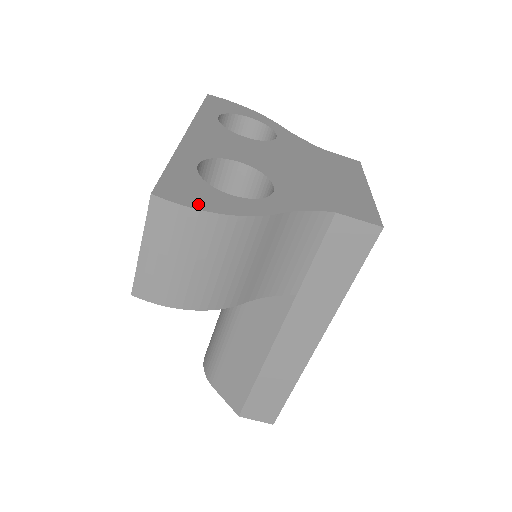
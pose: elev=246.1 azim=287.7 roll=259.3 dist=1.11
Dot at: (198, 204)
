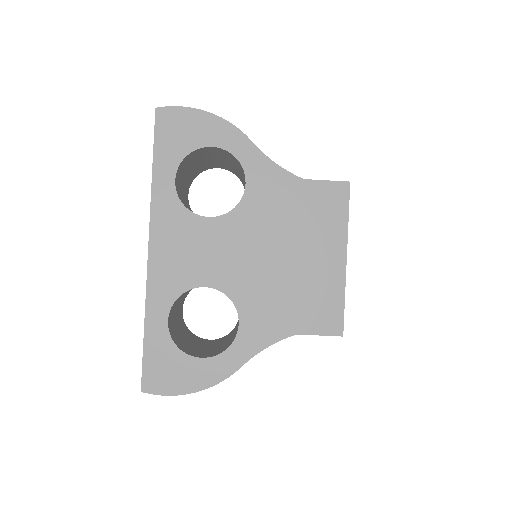
Dot at: (176, 388)
